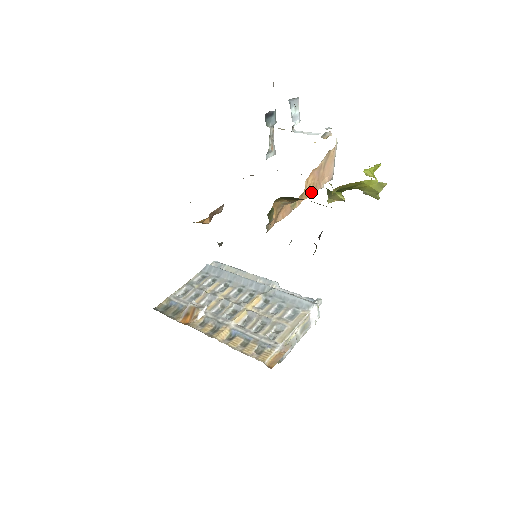
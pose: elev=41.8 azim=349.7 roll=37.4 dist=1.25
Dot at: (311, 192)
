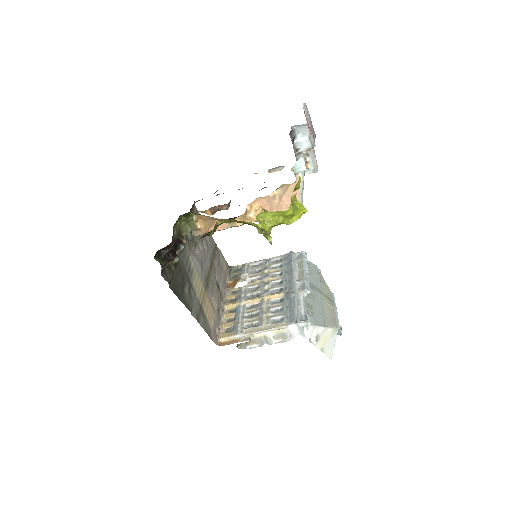
Dot at: occluded
